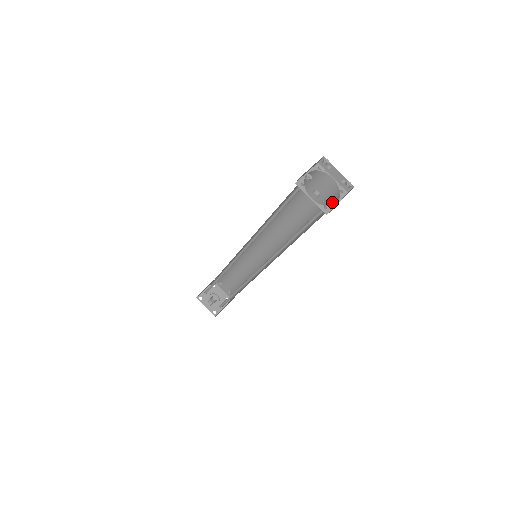
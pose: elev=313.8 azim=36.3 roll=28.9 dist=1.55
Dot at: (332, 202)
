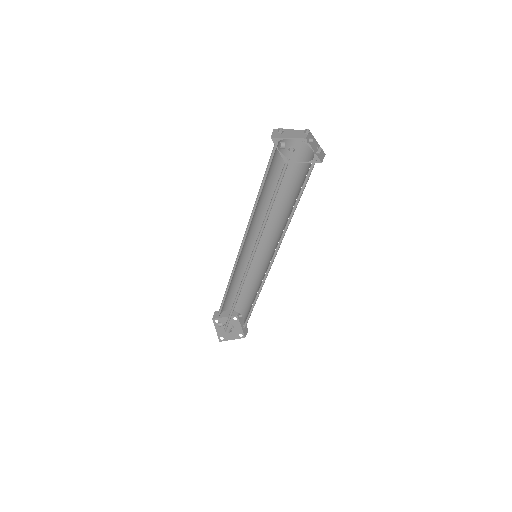
Dot at: (290, 148)
